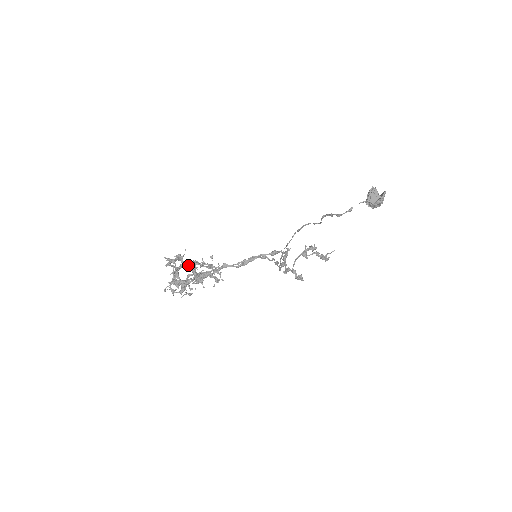
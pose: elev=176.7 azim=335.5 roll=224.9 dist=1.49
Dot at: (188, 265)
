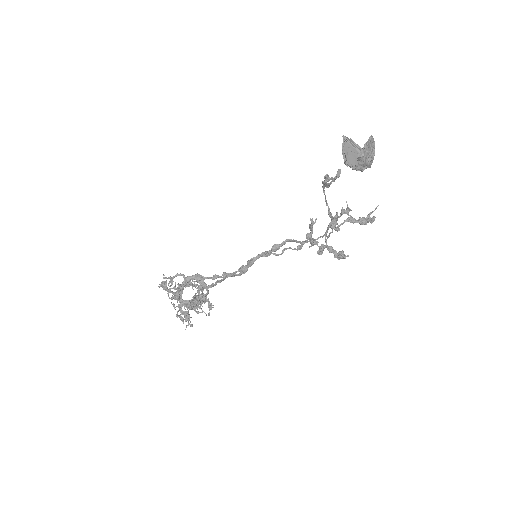
Dot at: (173, 294)
